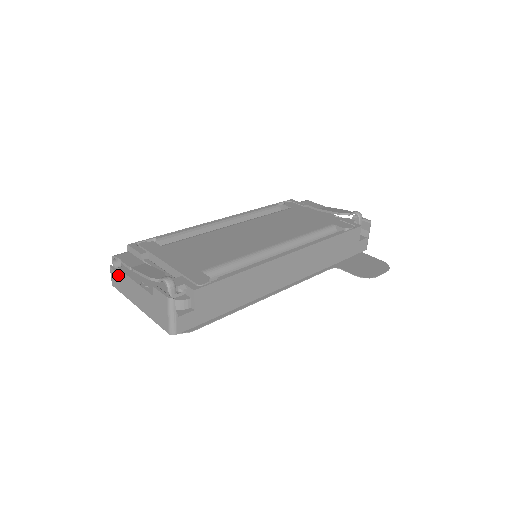
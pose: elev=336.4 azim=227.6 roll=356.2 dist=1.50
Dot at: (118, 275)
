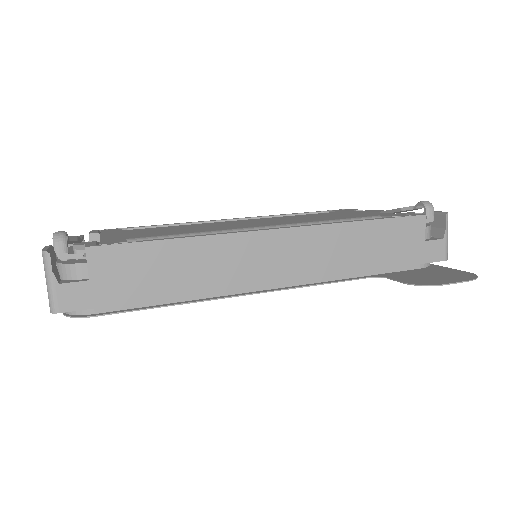
Dot at: occluded
